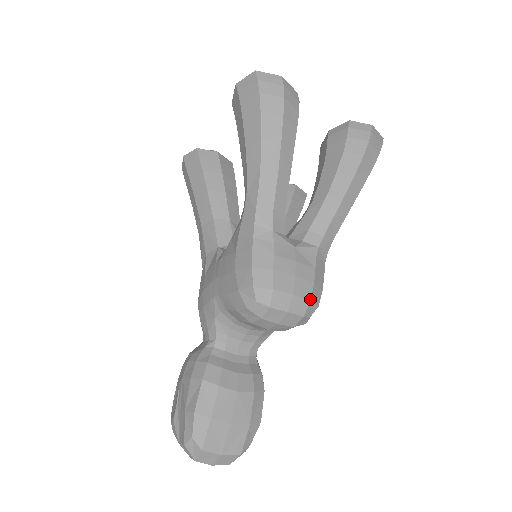
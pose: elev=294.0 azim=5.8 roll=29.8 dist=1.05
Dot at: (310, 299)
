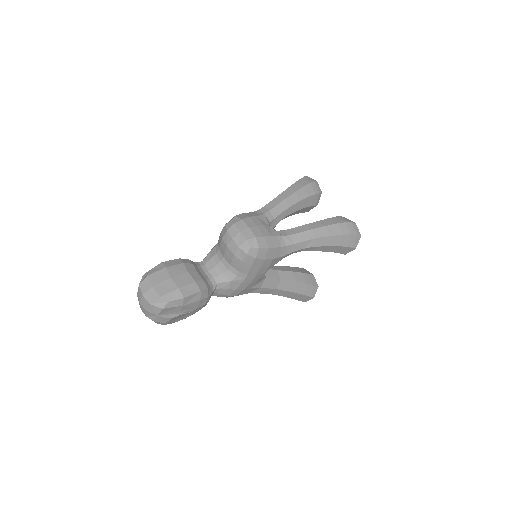
Dot at: (256, 237)
